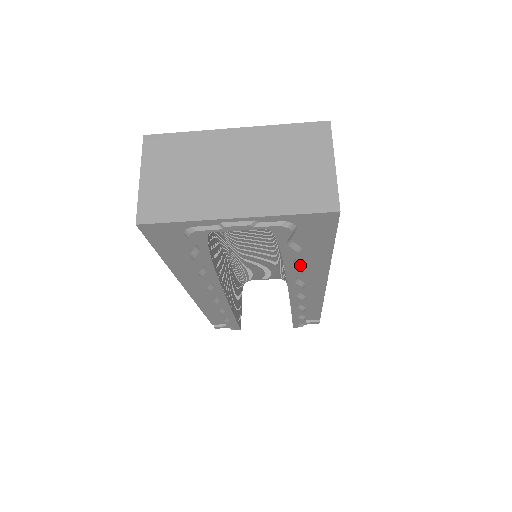
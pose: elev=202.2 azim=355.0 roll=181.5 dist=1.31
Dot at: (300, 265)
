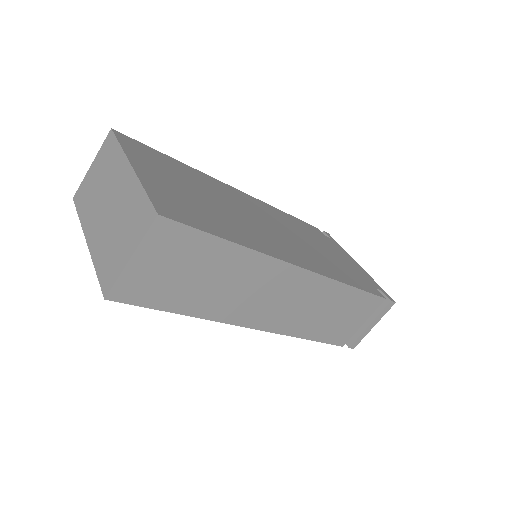
Dot at: occluded
